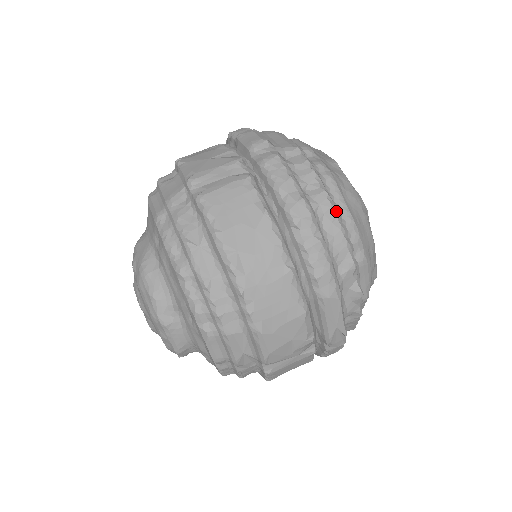
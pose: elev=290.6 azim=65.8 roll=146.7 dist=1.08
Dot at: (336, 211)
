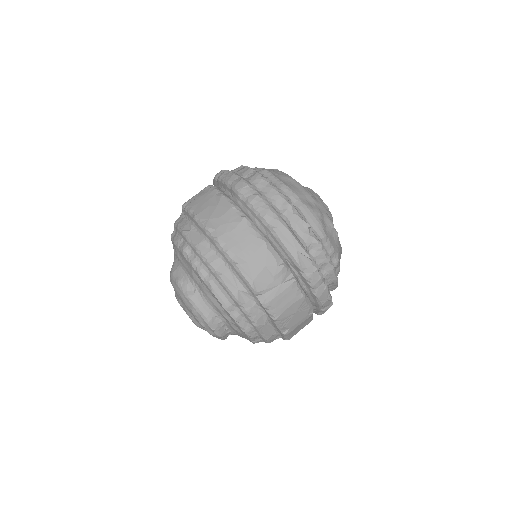
Dot at: (267, 180)
